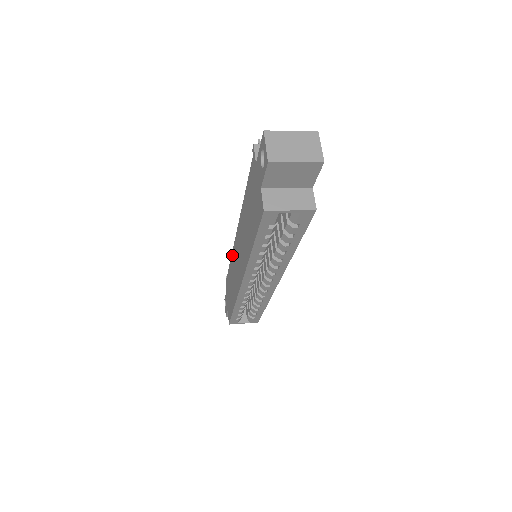
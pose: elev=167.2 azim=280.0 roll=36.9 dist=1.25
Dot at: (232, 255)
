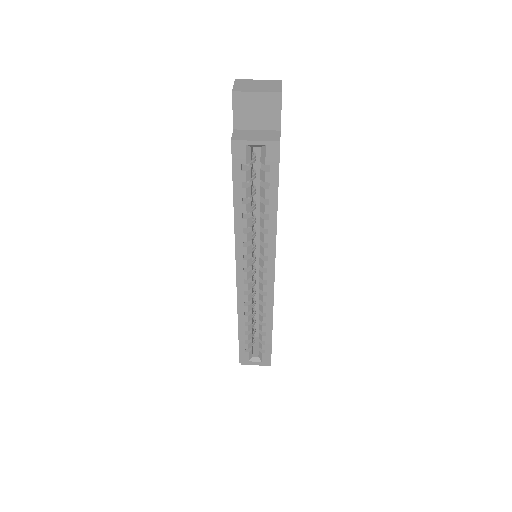
Dot at: occluded
